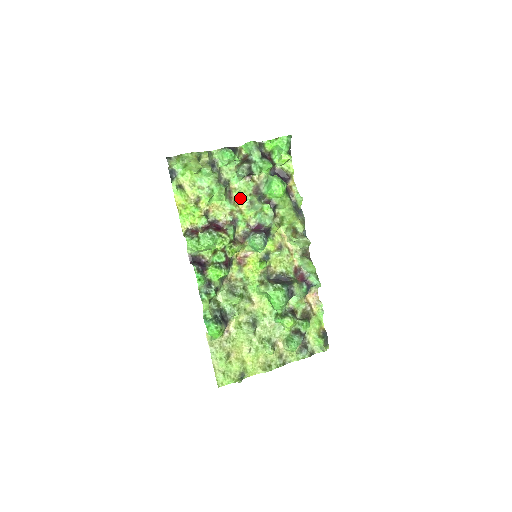
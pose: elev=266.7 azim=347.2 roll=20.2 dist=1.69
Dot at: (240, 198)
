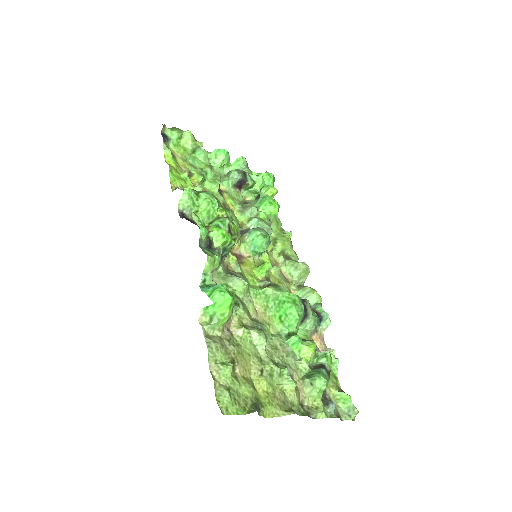
Dot at: (231, 200)
